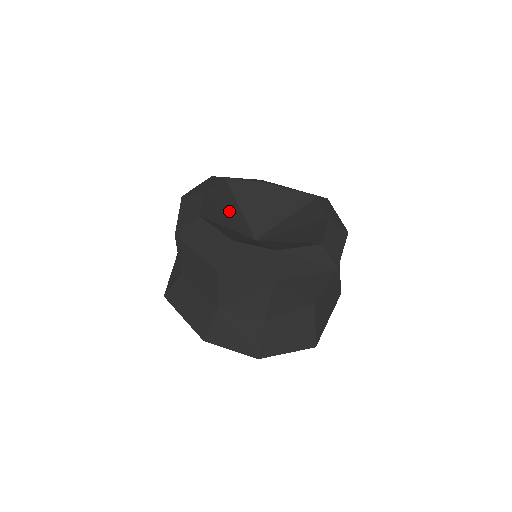
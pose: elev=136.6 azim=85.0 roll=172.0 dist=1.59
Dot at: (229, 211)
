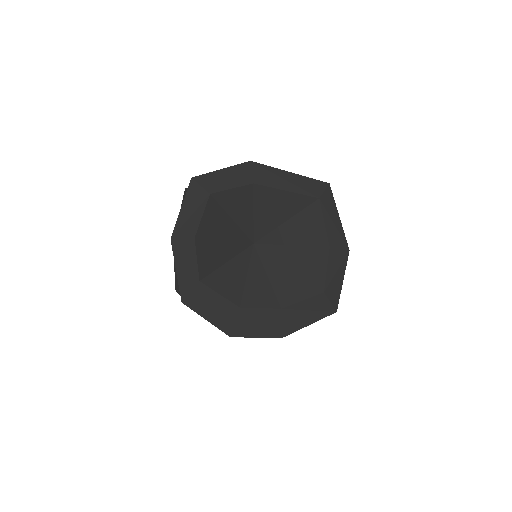
Dot at: (223, 235)
